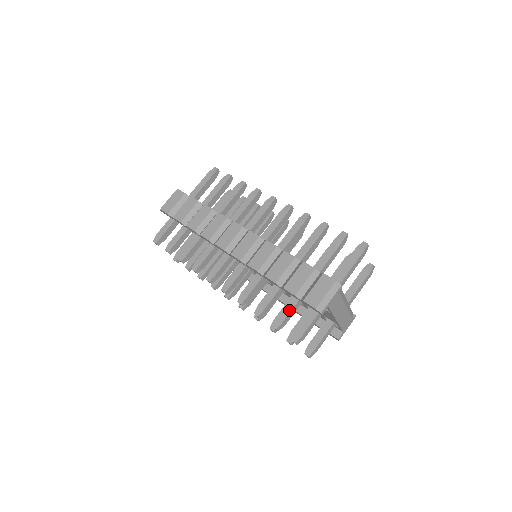
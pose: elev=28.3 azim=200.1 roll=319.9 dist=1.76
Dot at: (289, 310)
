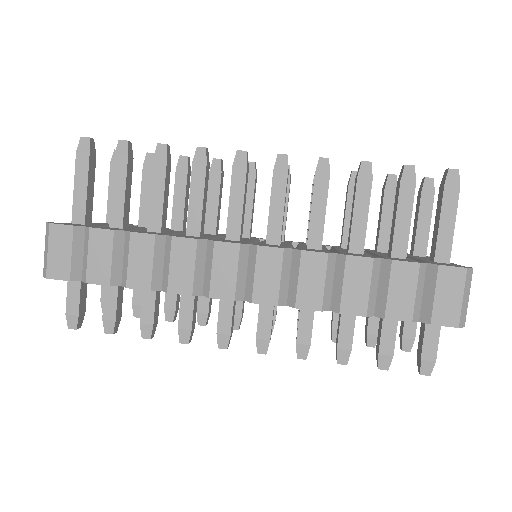
Dot at: (393, 334)
